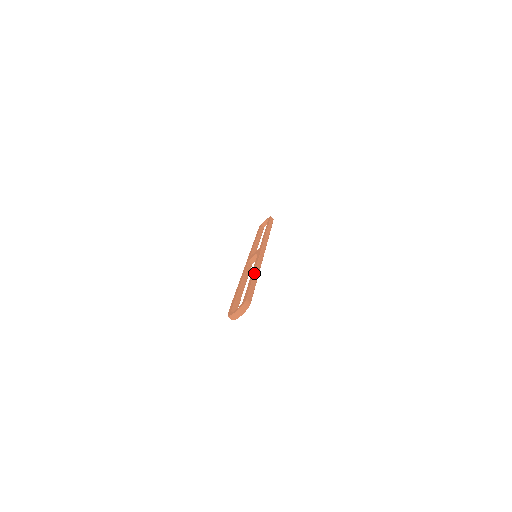
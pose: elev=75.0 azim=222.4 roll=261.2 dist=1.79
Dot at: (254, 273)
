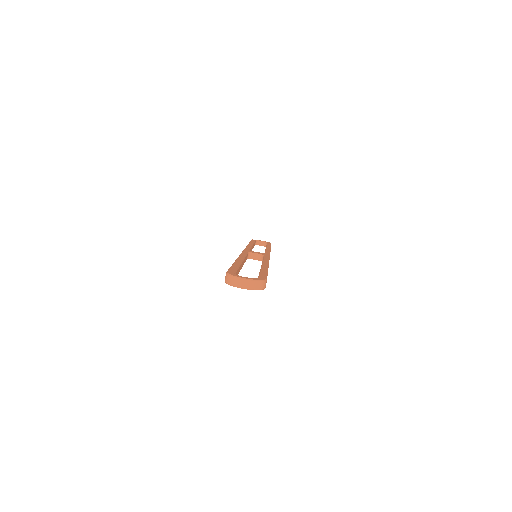
Dot at: occluded
